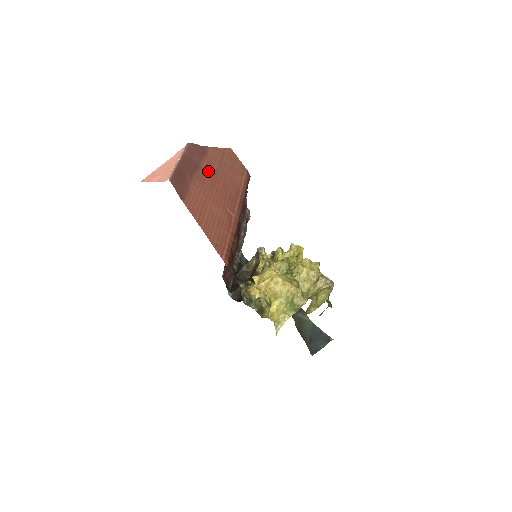
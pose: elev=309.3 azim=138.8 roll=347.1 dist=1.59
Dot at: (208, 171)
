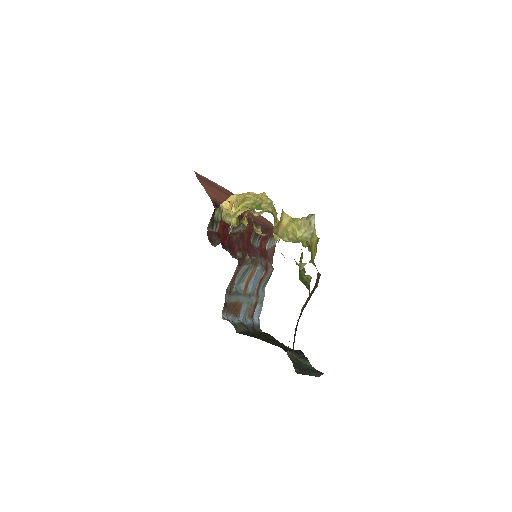
Dot at: occluded
